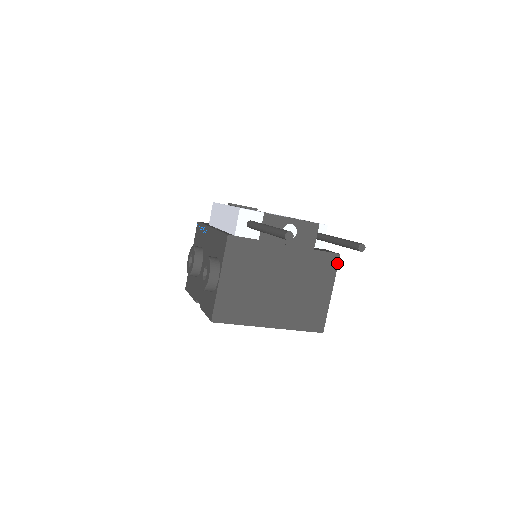
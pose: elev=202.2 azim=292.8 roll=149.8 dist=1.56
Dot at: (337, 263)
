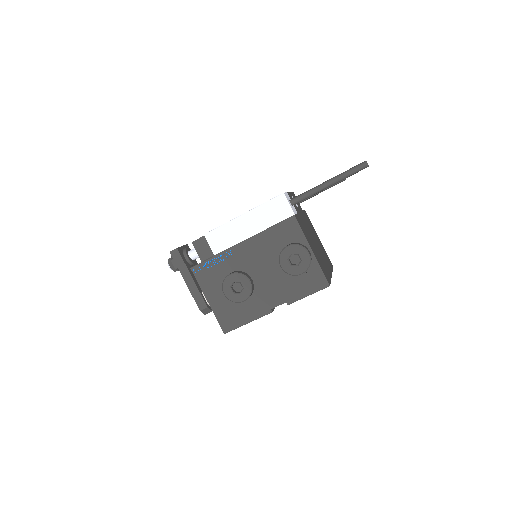
Dot at: occluded
